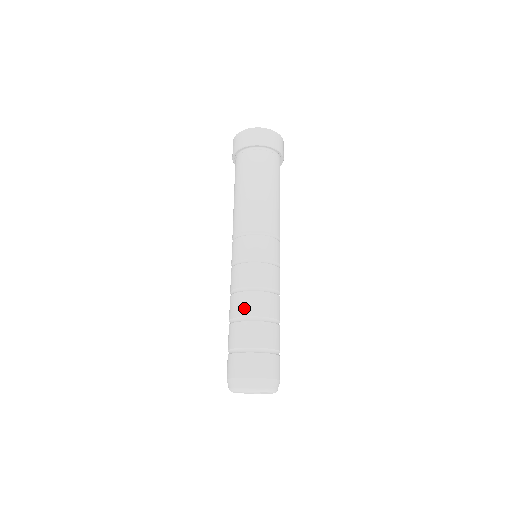
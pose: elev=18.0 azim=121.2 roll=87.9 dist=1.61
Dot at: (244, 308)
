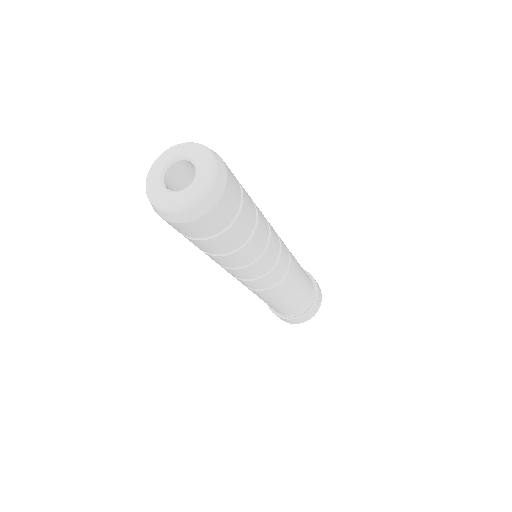
Dot at: occluded
